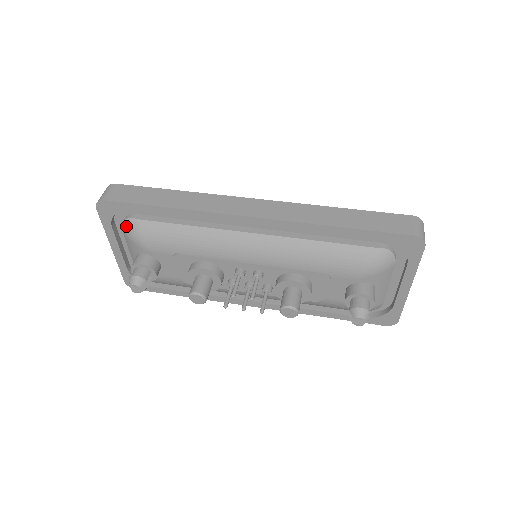
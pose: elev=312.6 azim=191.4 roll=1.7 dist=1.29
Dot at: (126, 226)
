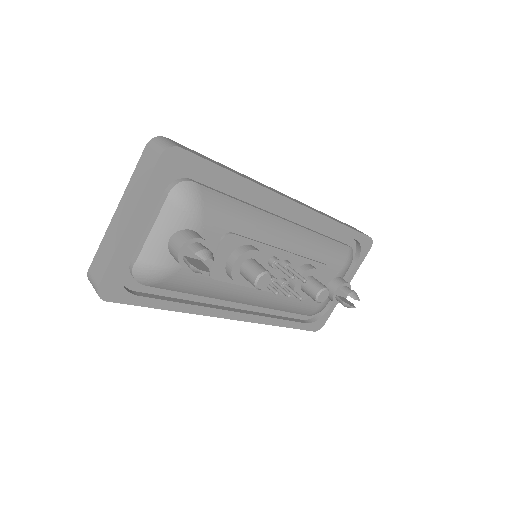
Dot at: (182, 190)
